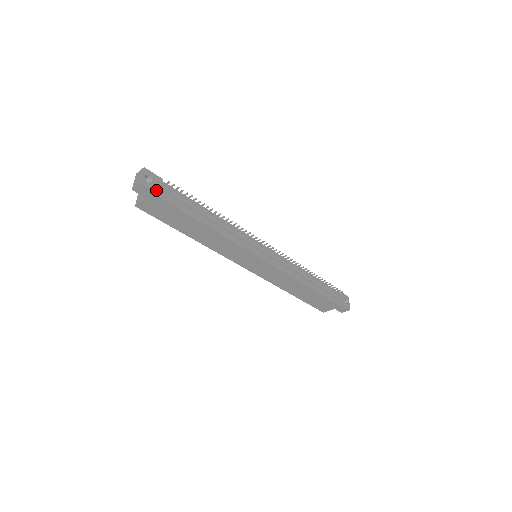
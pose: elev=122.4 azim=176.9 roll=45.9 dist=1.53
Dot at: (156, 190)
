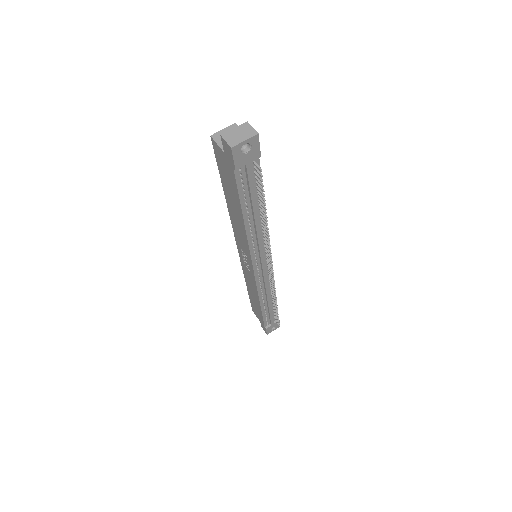
Dot at: (239, 164)
